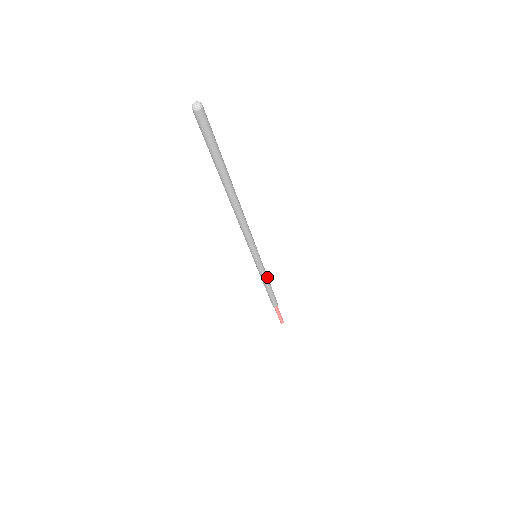
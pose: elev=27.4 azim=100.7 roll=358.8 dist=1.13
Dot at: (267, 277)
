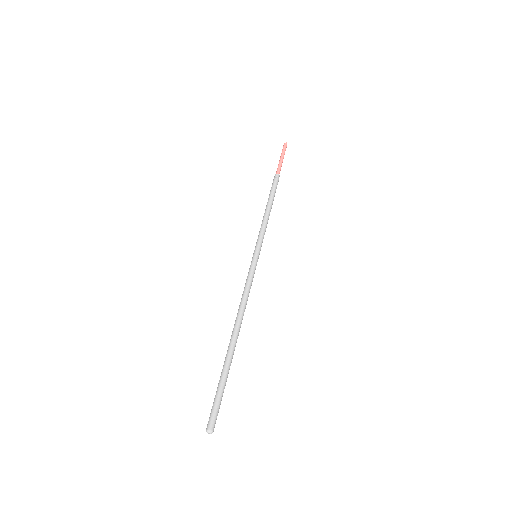
Dot at: (267, 223)
